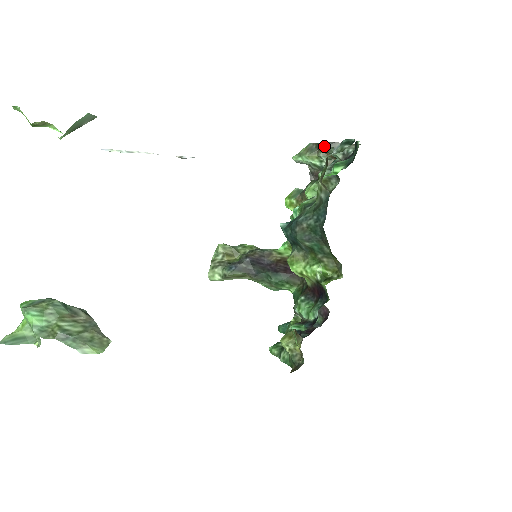
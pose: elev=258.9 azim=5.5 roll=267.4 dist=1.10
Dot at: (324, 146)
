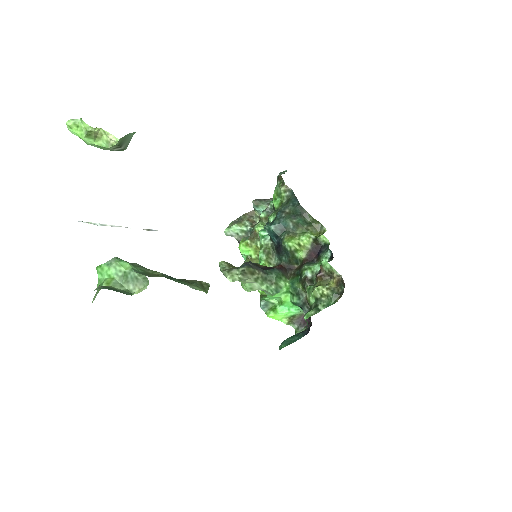
Dot at: (255, 201)
